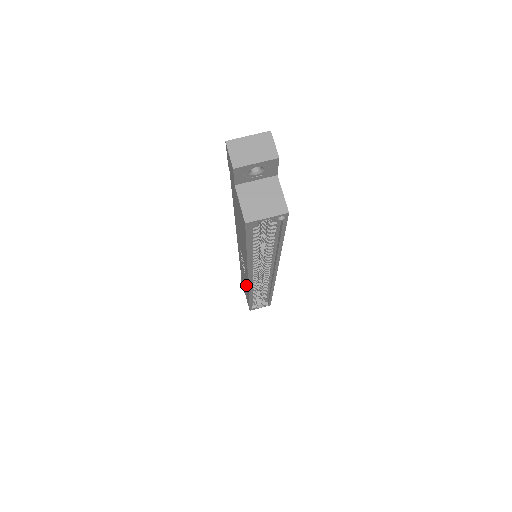
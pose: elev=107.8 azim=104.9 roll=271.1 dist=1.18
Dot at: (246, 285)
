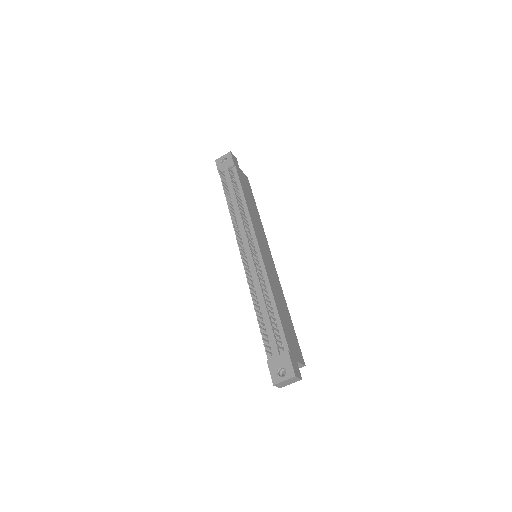
Dot at: occluded
